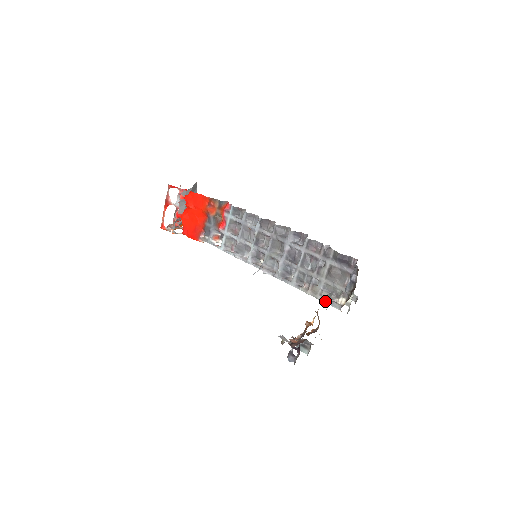
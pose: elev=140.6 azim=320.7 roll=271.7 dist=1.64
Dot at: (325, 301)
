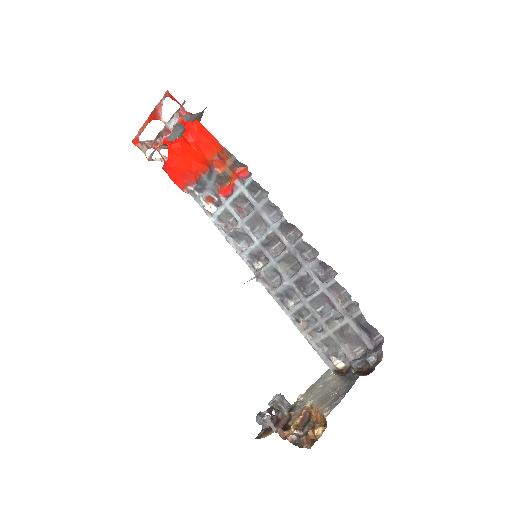
Dot at: (319, 353)
